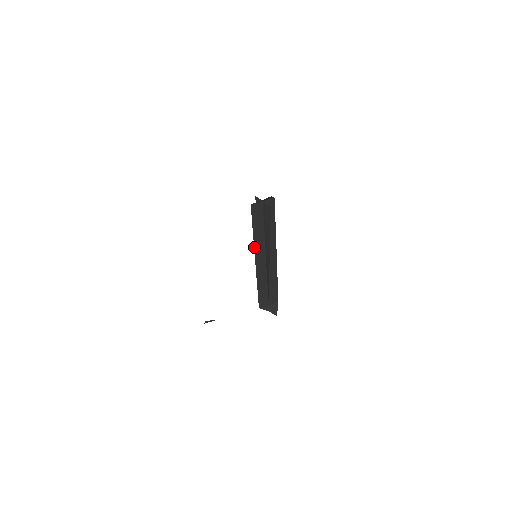
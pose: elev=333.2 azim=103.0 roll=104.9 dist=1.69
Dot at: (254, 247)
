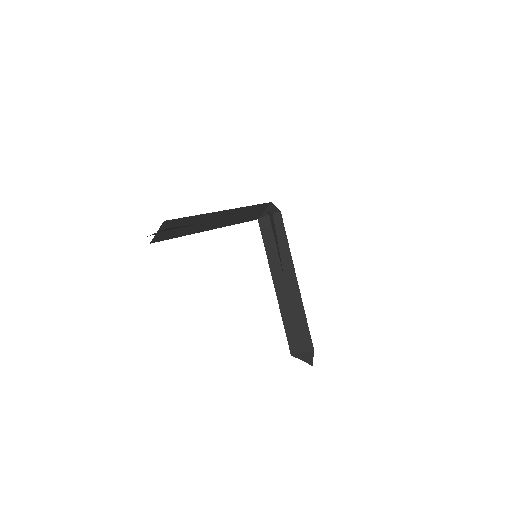
Dot at: (270, 268)
